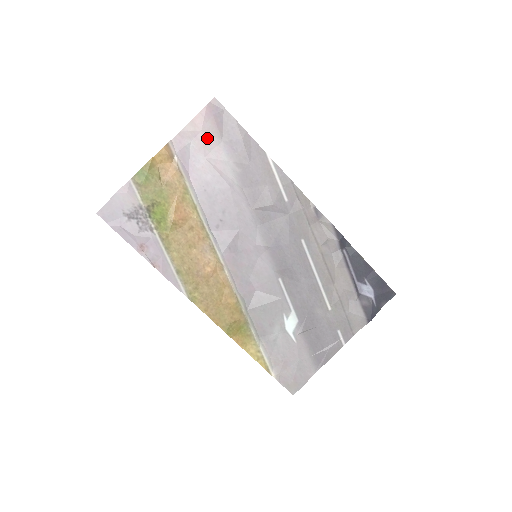
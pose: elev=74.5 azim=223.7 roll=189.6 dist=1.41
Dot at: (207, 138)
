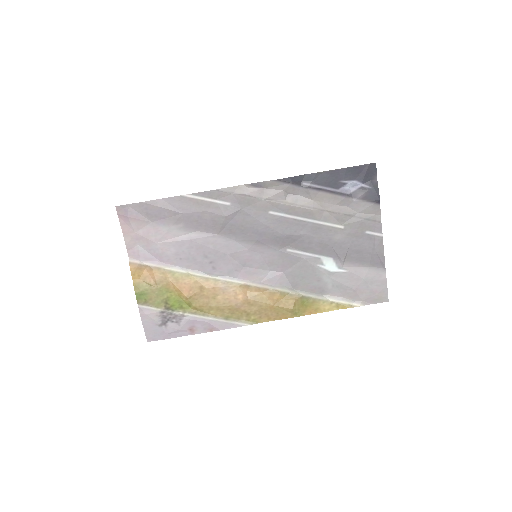
Dot at: (143, 232)
